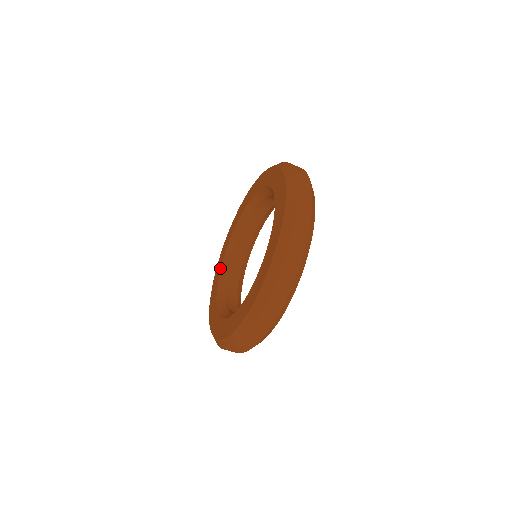
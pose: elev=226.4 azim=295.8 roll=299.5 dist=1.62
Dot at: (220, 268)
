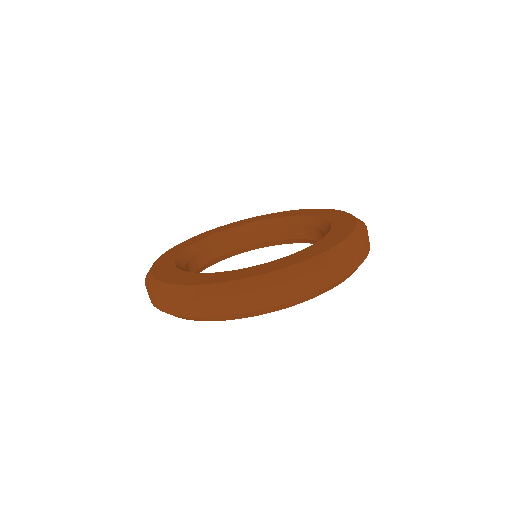
Dot at: (172, 263)
